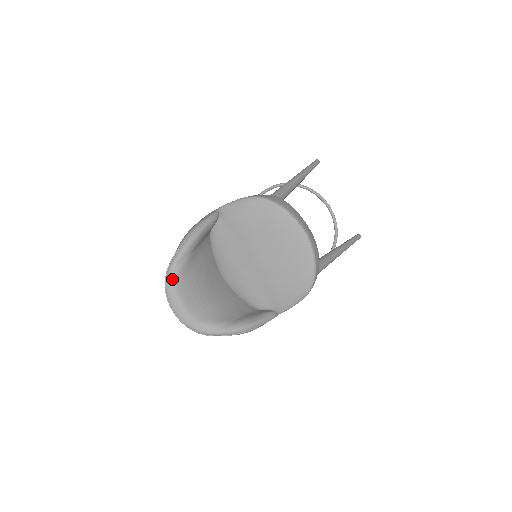
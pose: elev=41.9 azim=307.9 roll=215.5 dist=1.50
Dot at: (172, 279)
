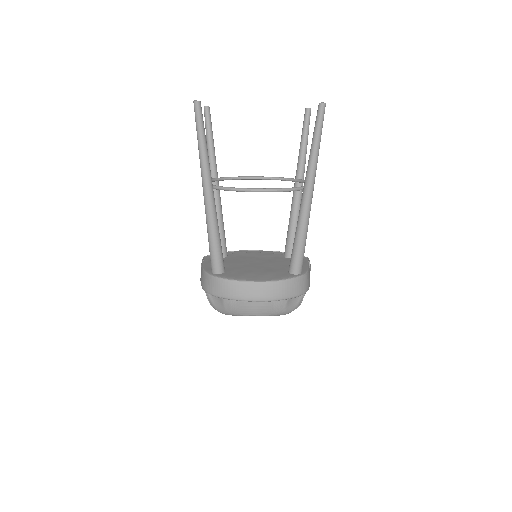
Dot at: occluded
